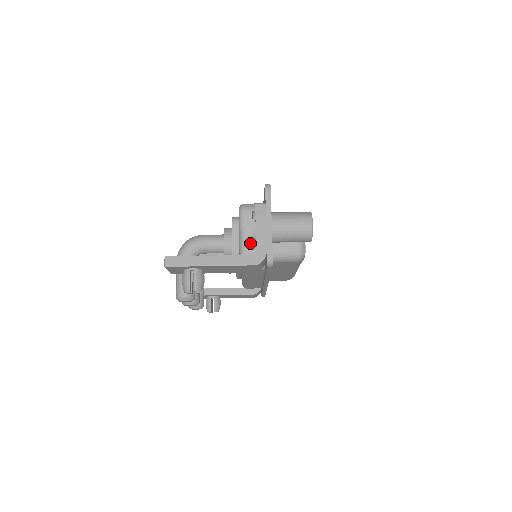
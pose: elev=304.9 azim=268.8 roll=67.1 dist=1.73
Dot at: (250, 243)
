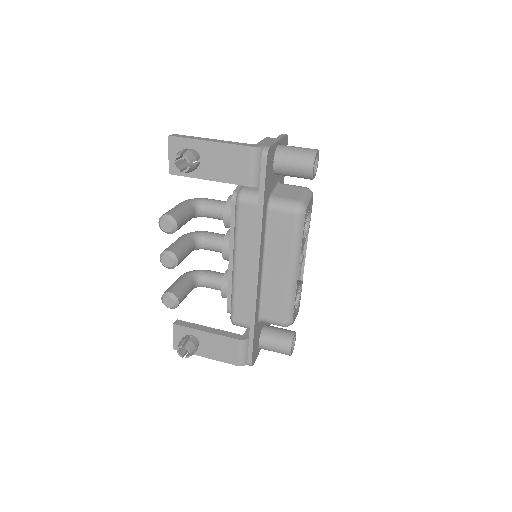
Dot at: occluded
